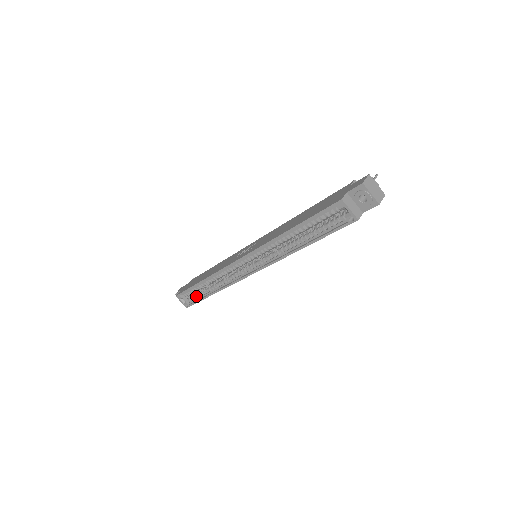
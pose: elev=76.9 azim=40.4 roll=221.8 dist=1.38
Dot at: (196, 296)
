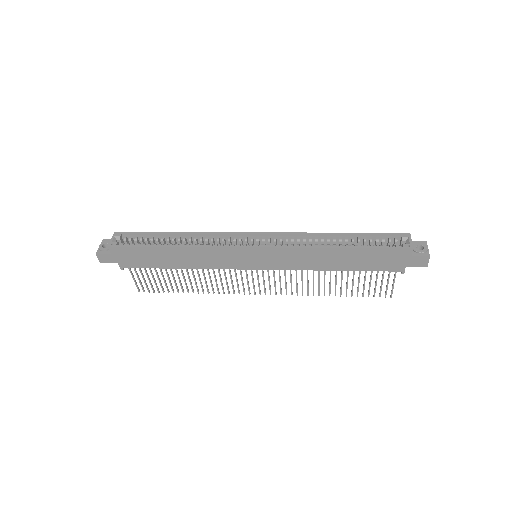
Dot at: (140, 244)
